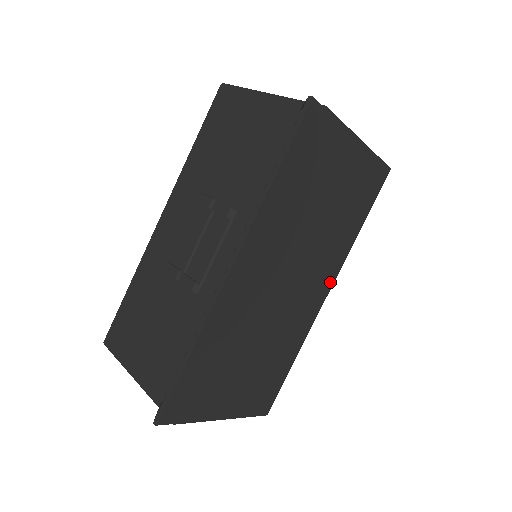
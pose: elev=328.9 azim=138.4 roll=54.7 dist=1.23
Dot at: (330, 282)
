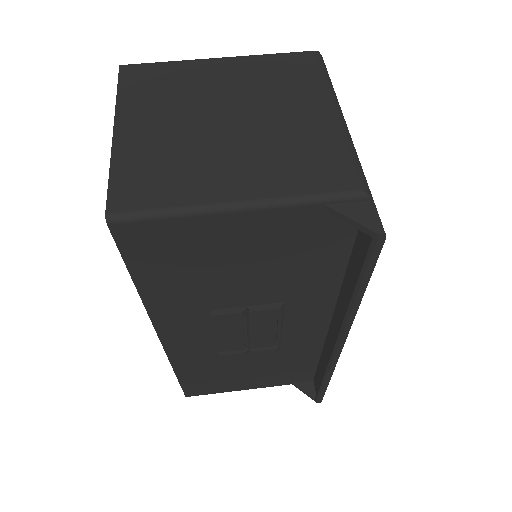
Dot at: occluded
